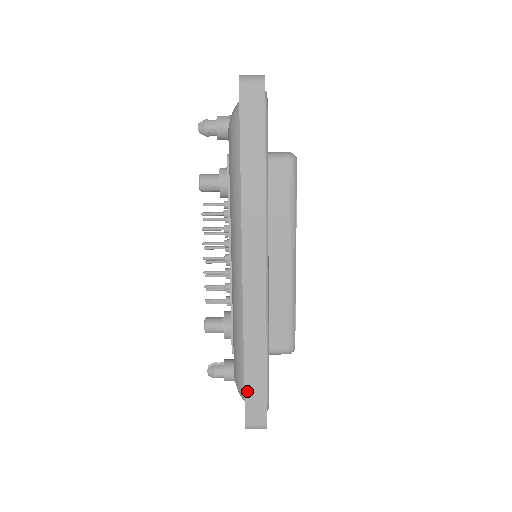
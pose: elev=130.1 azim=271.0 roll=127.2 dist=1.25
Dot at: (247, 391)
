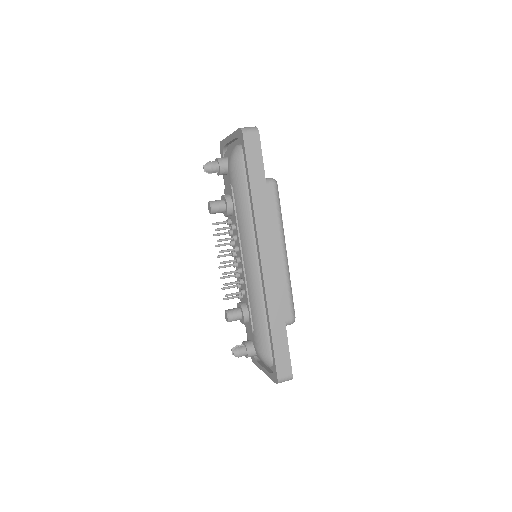
Dot at: (276, 352)
